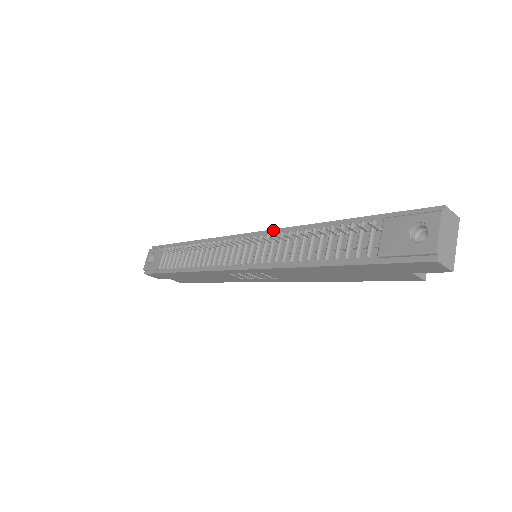
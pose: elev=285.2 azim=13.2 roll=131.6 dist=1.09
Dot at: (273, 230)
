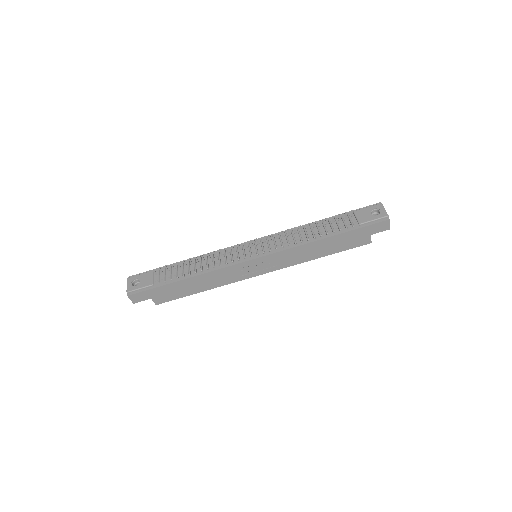
Dot at: occluded
